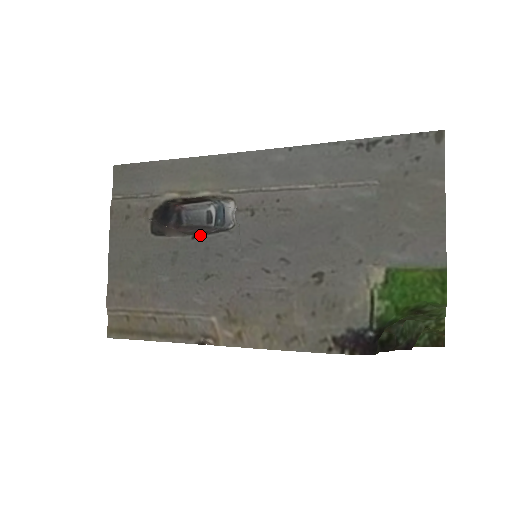
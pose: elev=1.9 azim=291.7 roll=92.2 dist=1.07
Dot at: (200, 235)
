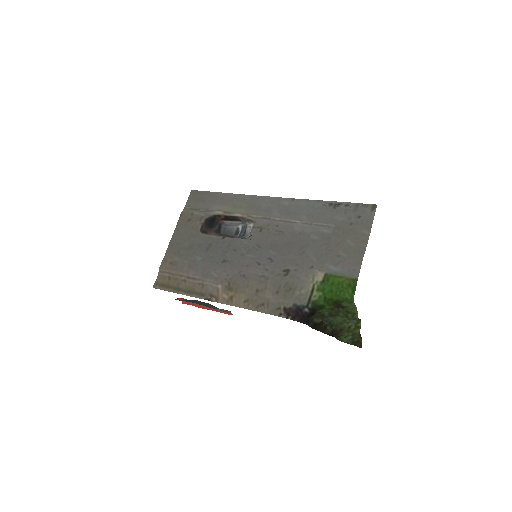
Dot at: (228, 237)
